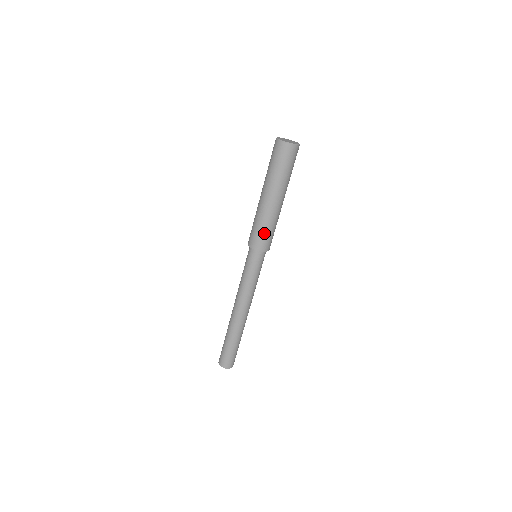
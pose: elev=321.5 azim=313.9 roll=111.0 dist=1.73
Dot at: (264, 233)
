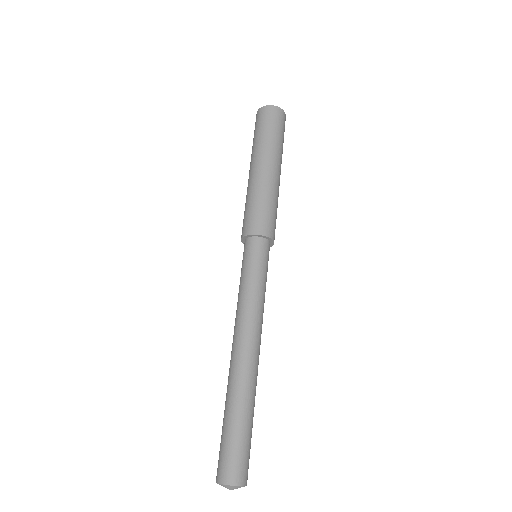
Dot at: (265, 209)
